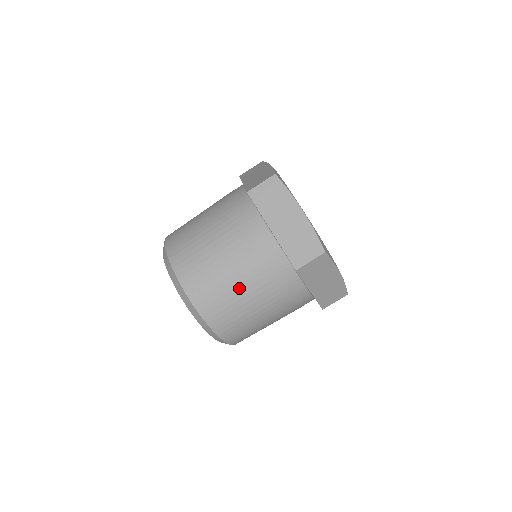
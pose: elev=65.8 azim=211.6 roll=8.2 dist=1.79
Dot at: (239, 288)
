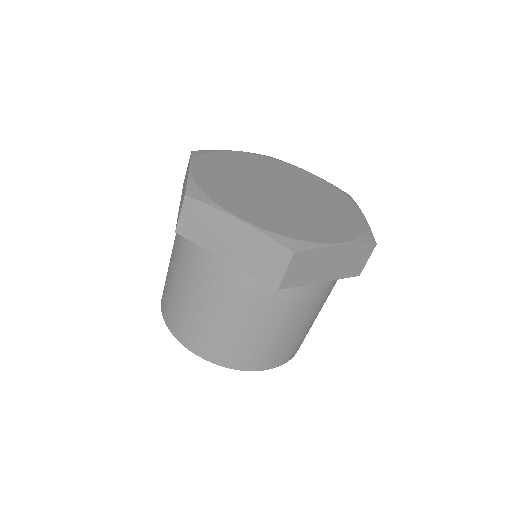
Dot at: (242, 329)
